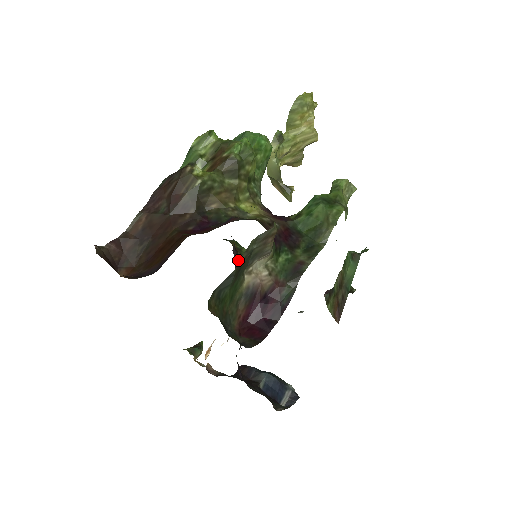
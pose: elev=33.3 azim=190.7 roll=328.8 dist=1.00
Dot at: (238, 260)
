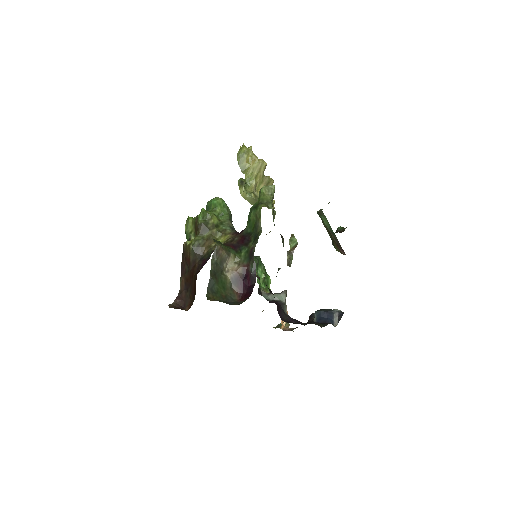
Dot at: occluded
